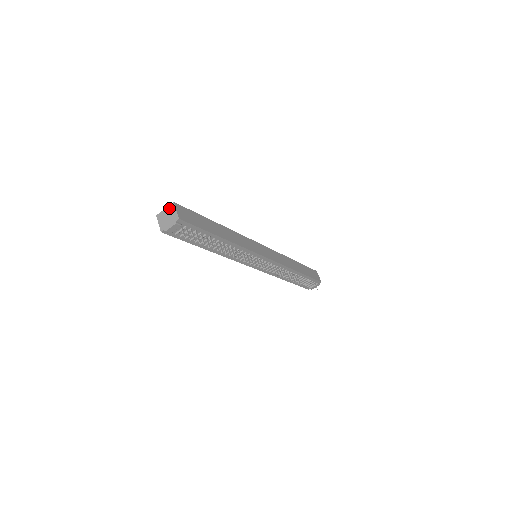
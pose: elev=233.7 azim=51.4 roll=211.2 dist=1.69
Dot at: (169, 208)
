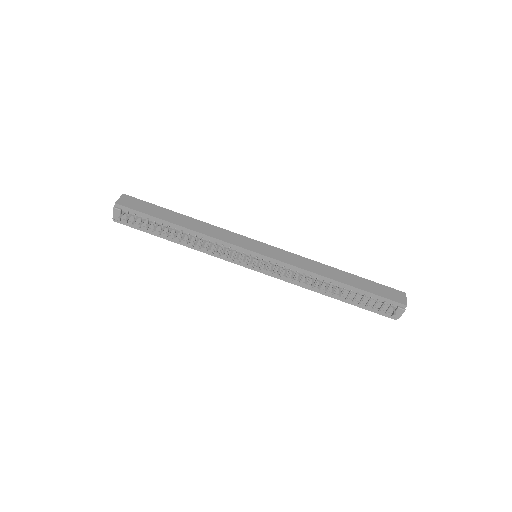
Dot at: occluded
